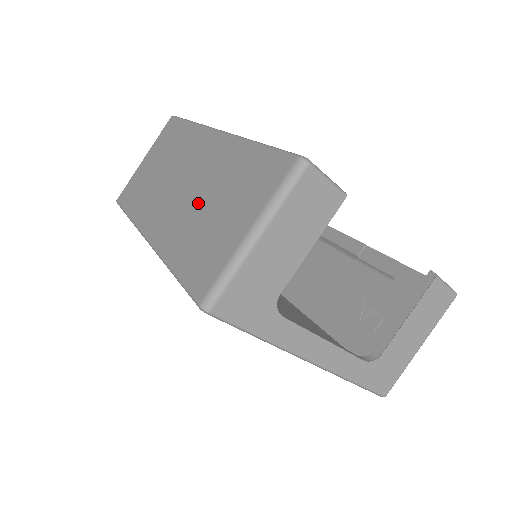
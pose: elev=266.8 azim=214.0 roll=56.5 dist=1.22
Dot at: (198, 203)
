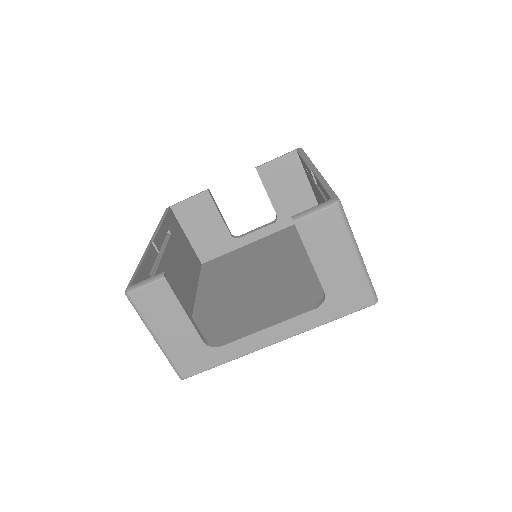
Dot at: occluded
